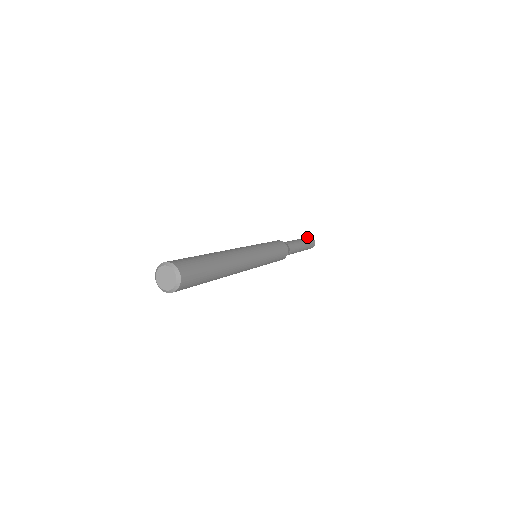
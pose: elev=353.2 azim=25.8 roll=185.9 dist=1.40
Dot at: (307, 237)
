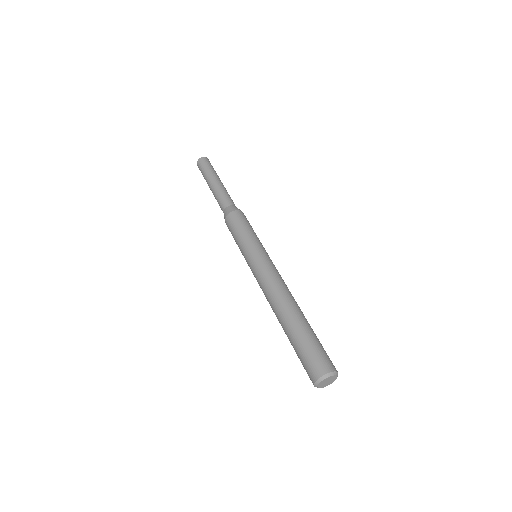
Dot at: (208, 161)
